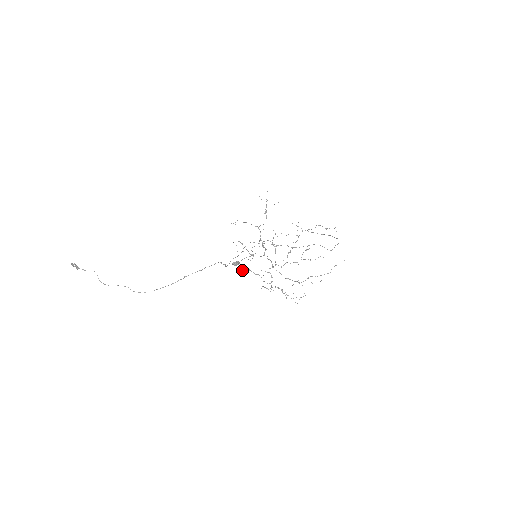
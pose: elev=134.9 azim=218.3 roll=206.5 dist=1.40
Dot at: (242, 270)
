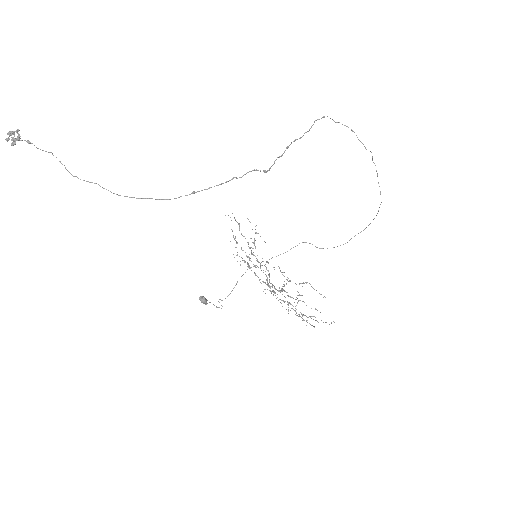
Dot at: (240, 261)
